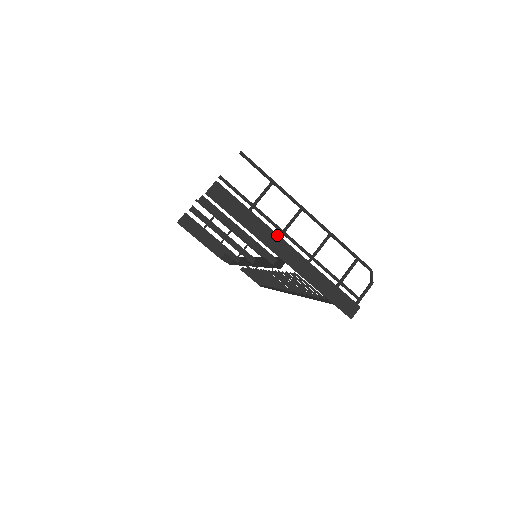
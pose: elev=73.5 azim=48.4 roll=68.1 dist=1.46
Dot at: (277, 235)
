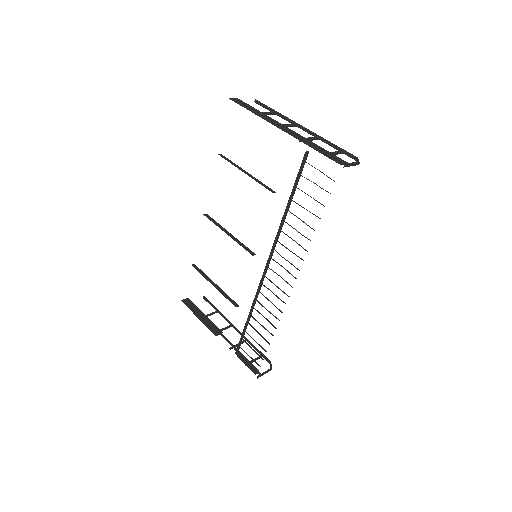
Dot at: (277, 122)
